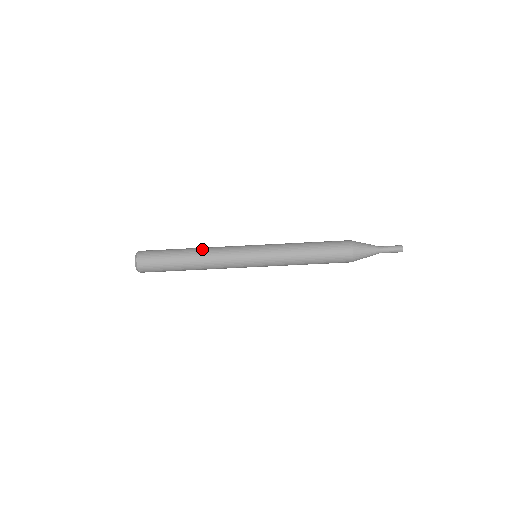
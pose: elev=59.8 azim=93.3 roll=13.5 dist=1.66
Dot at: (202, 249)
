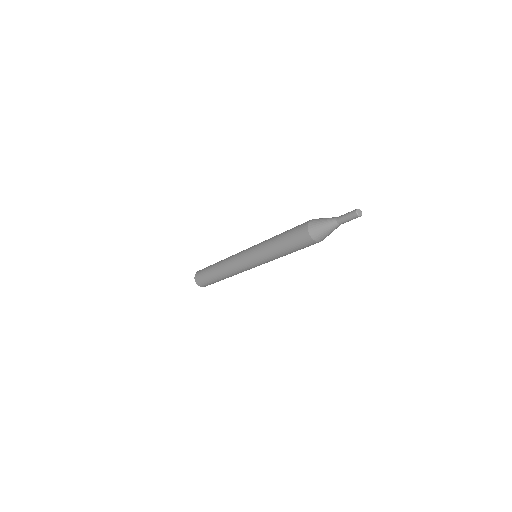
Dot at: (221, 263)
